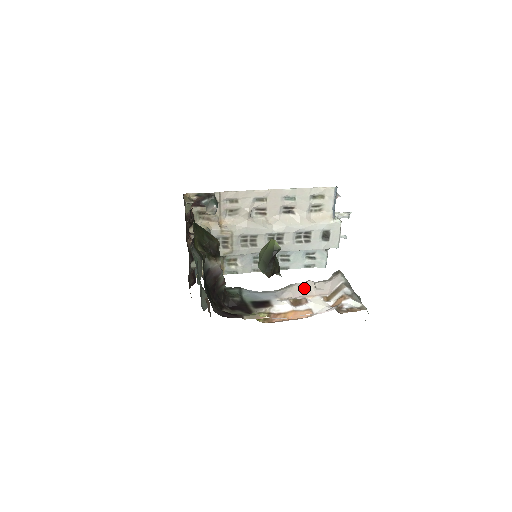
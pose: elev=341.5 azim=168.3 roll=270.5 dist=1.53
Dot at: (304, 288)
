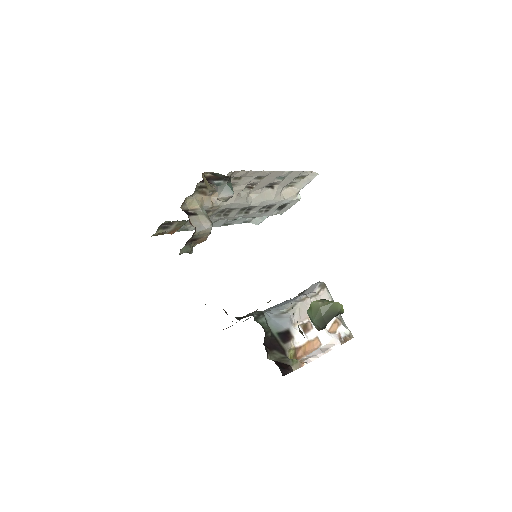
Dot at: (306, 308)
